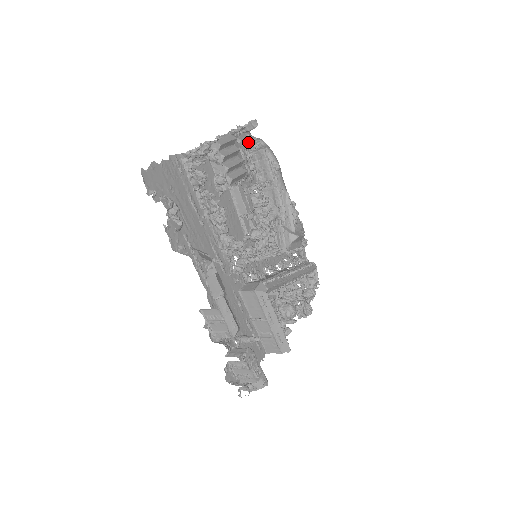
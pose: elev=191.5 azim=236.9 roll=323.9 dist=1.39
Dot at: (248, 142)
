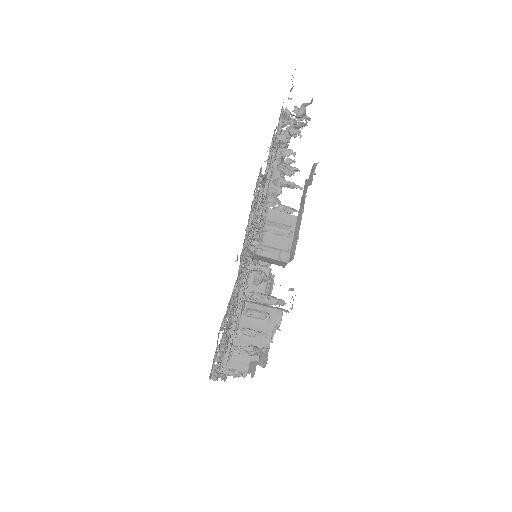
Dot at: occluded
